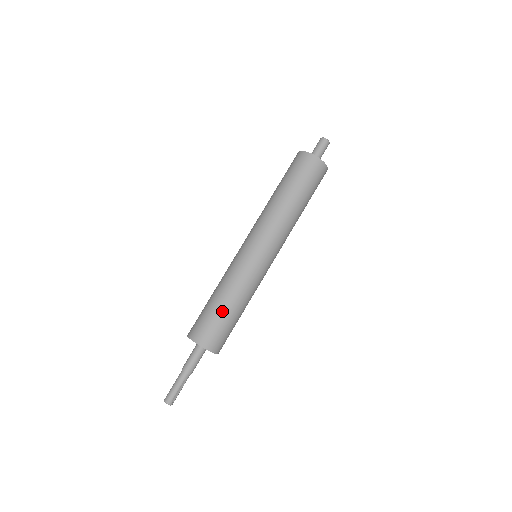
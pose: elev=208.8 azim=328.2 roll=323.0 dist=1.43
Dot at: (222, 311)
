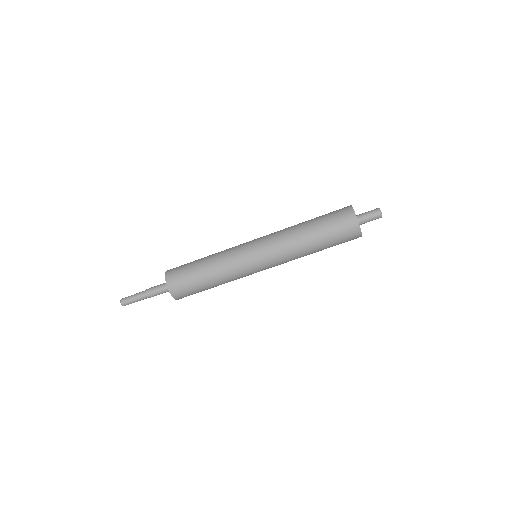
Dot at: (206, 288)
